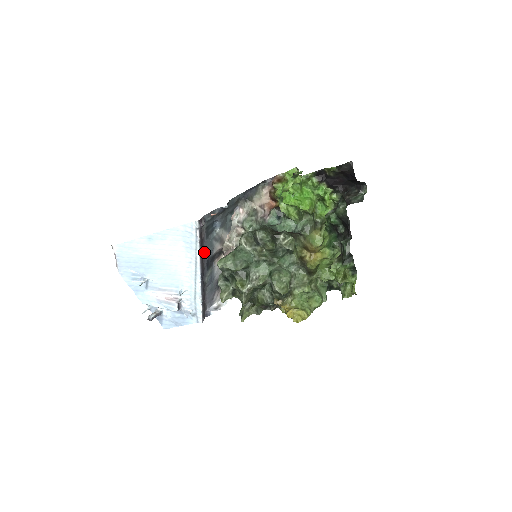
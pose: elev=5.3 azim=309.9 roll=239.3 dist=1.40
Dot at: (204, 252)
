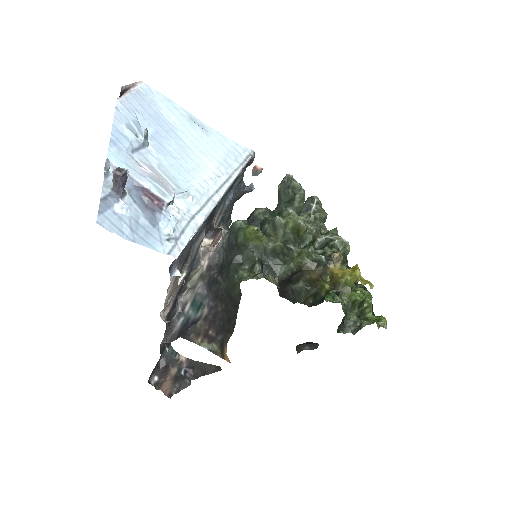
Dot at: occluded
